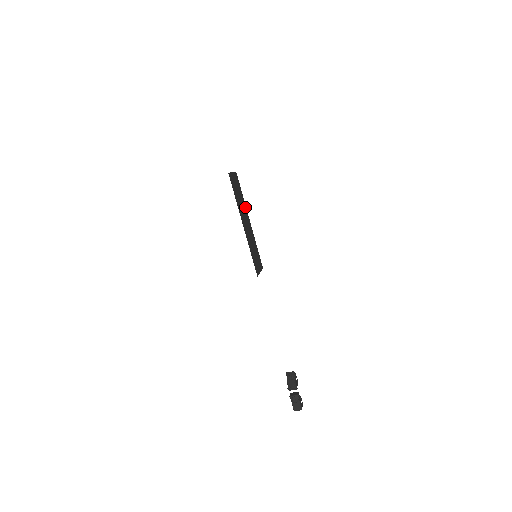
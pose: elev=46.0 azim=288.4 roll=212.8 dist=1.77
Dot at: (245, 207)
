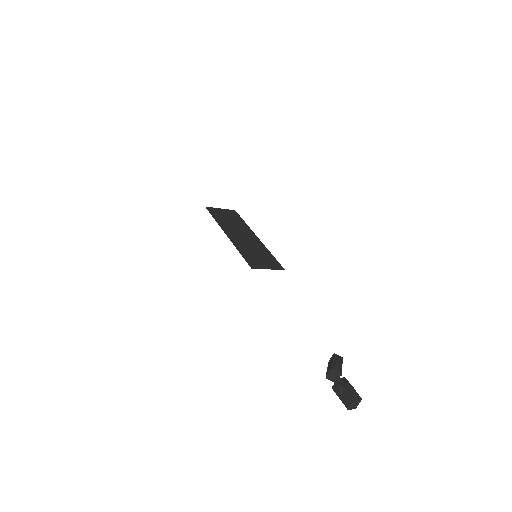
Dot at: (248, 229)
